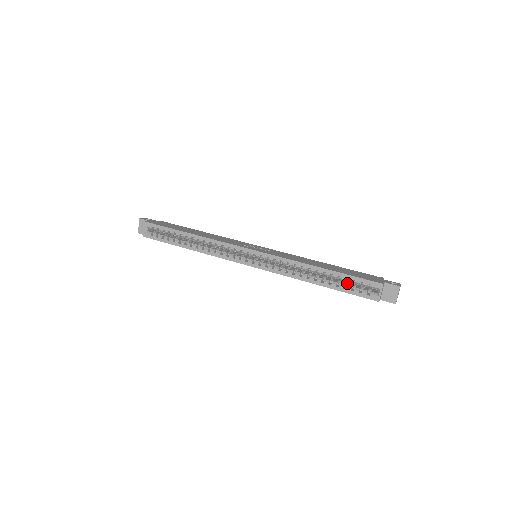
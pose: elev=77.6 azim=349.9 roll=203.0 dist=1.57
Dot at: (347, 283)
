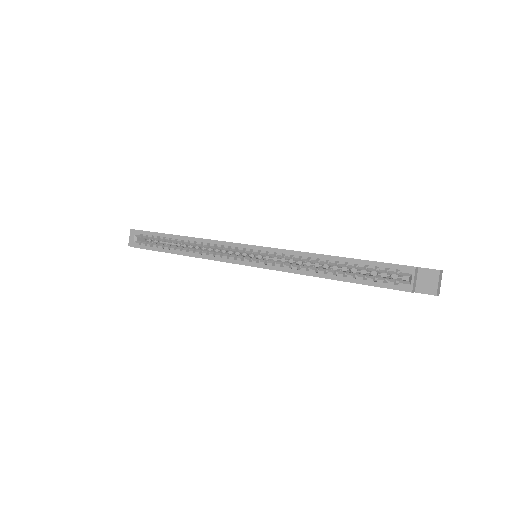
Dot at: (368, 274)
